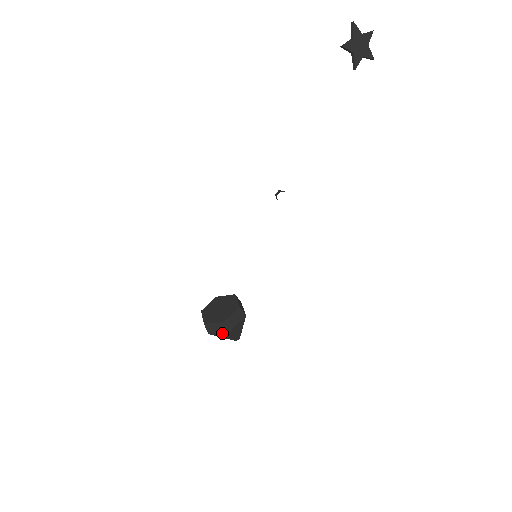
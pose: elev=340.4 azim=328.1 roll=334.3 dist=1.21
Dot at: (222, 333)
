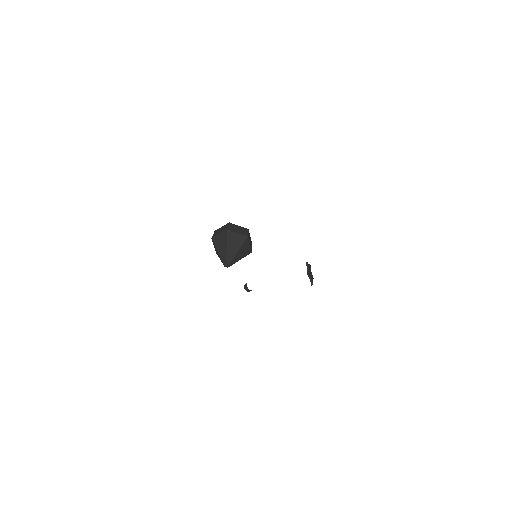
Dot at: (239, 235)
